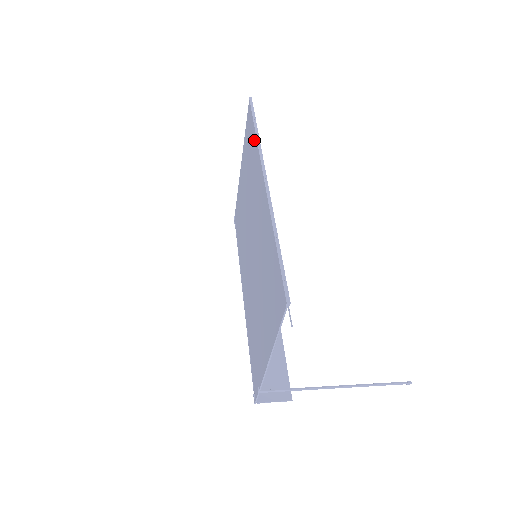
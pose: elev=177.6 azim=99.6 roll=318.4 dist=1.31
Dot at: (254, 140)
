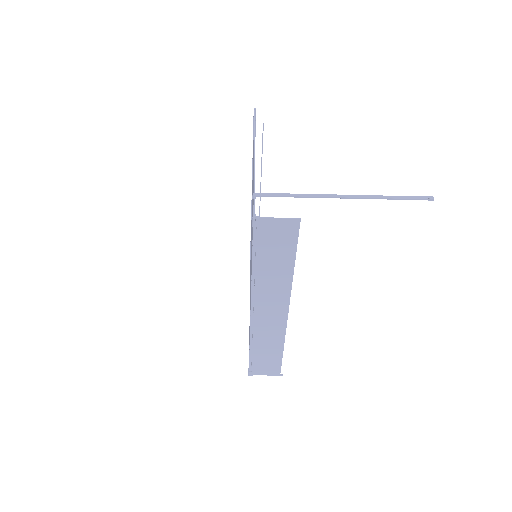
Dot at: occluded
